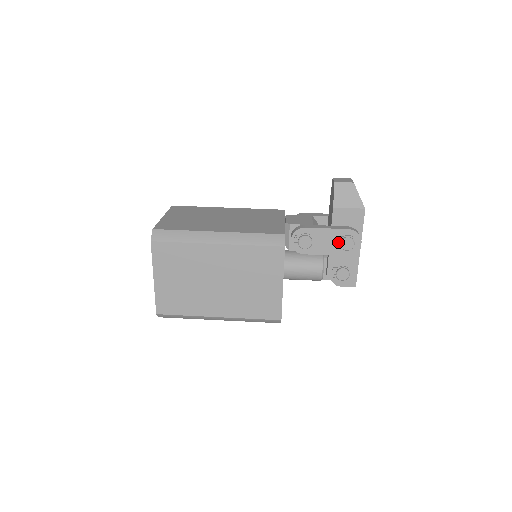
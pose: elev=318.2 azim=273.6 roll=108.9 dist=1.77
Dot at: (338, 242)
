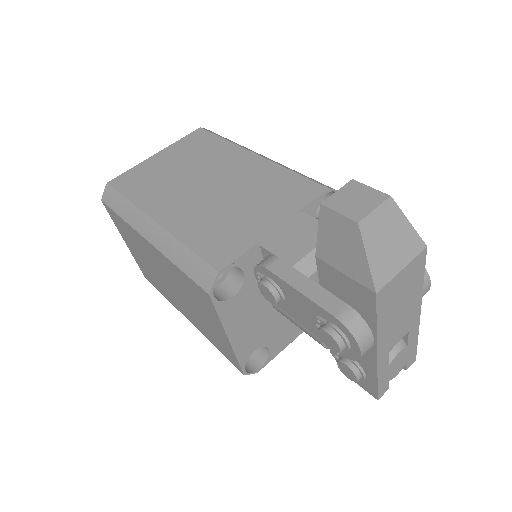
Dot at: (321, 324)
